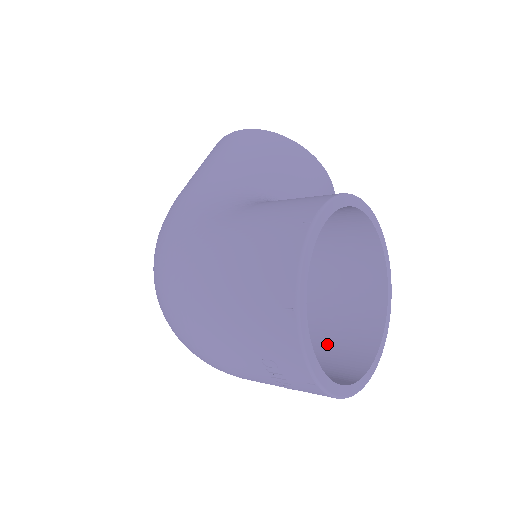
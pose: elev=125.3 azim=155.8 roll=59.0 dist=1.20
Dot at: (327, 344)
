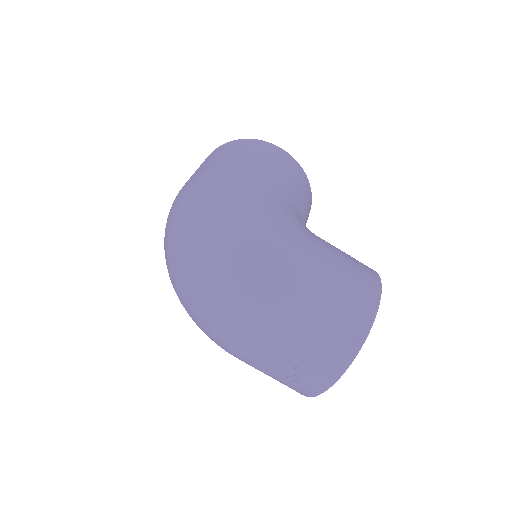
Dot at: occluded
